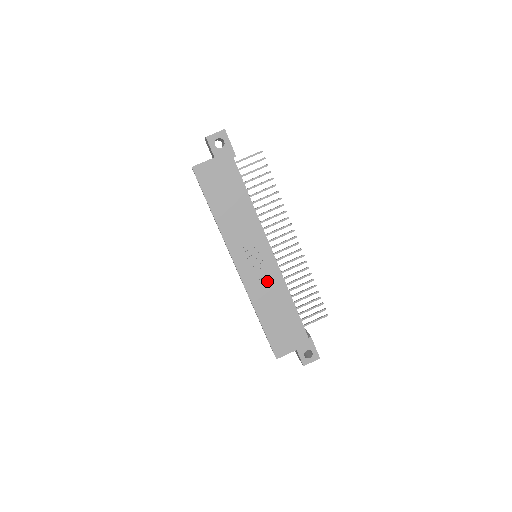
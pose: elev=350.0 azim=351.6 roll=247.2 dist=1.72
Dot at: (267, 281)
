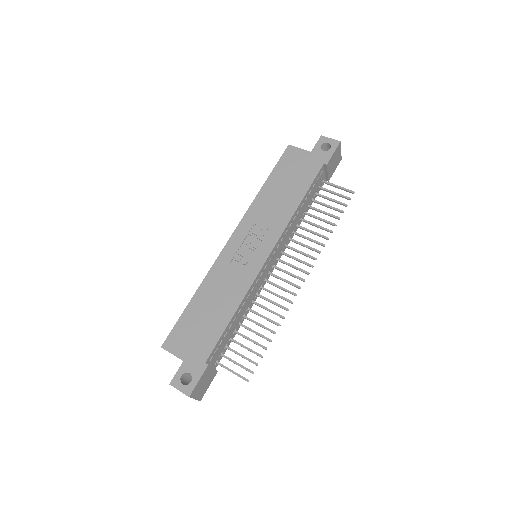
Dot at: (237, 274)
